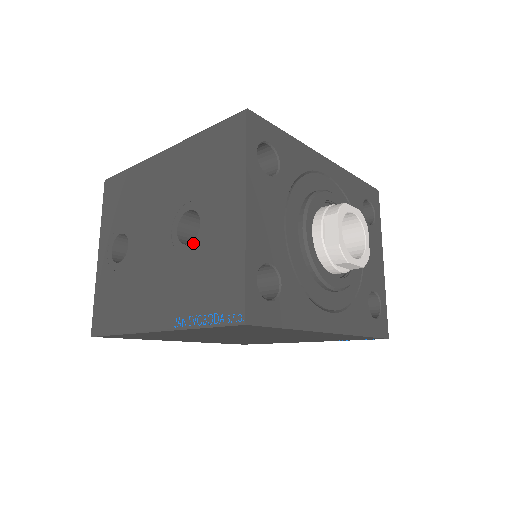
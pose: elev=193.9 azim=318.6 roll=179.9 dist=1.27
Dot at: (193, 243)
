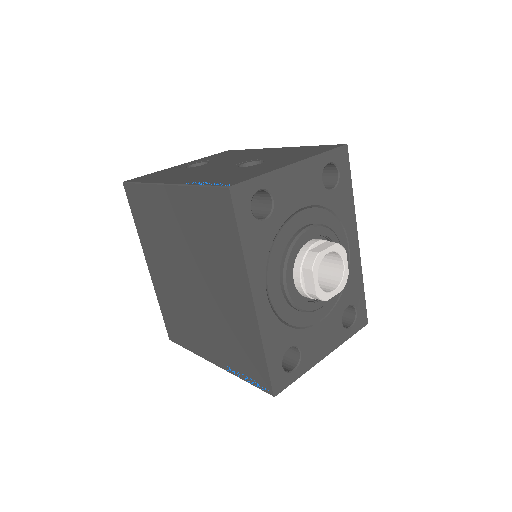
Dot at: (245, 167)
